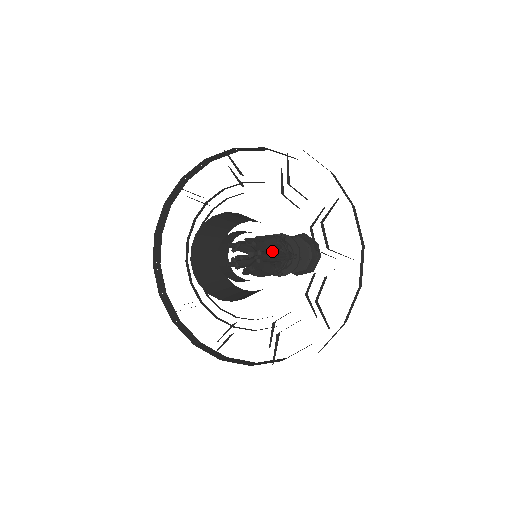
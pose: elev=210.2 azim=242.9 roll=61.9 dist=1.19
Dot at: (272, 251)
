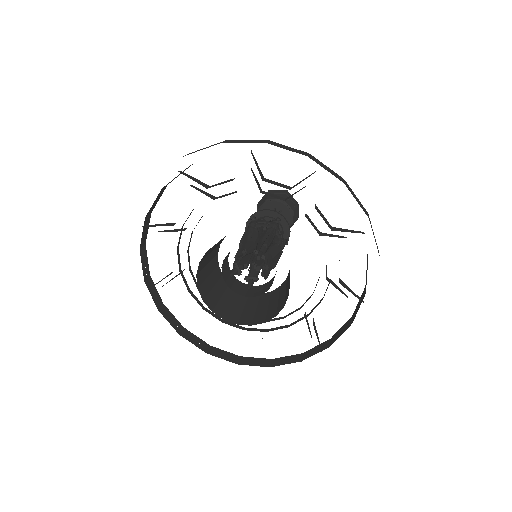
Dot at: (272, 251)
